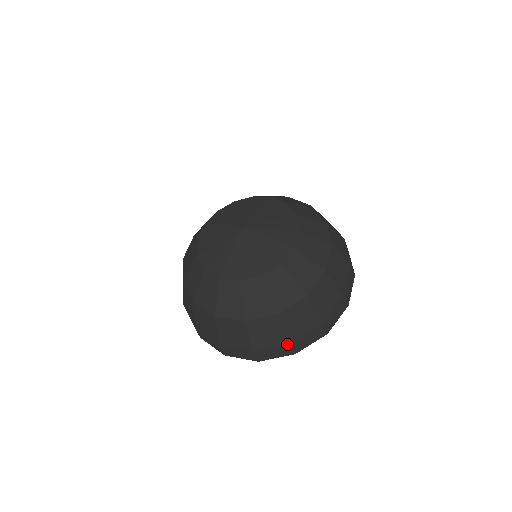
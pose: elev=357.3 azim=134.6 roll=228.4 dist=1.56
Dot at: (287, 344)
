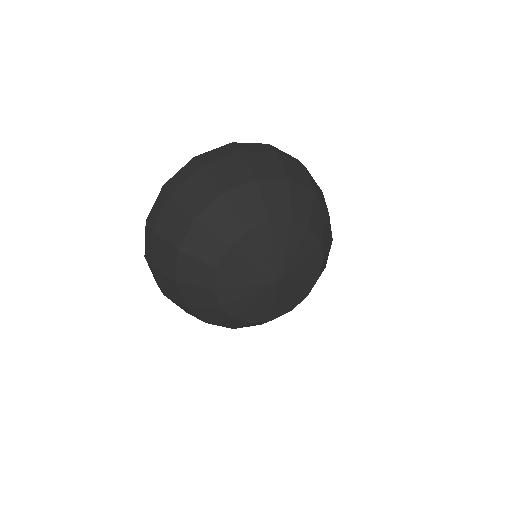
Dot at: occluded
